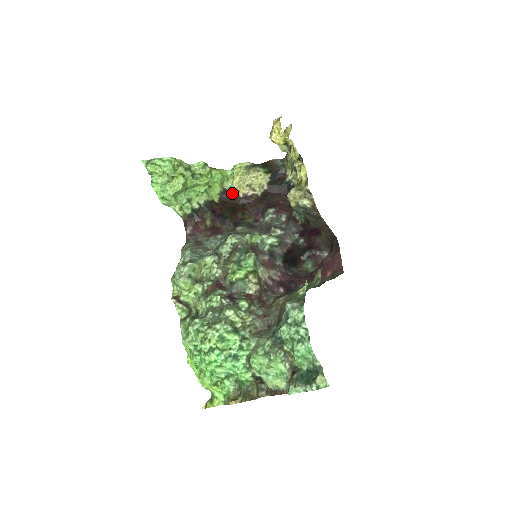
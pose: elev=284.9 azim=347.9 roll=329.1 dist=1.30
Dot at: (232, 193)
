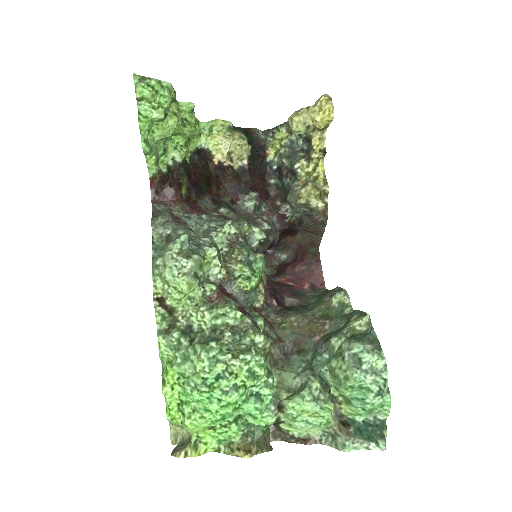
Dot at: (205, 155)
